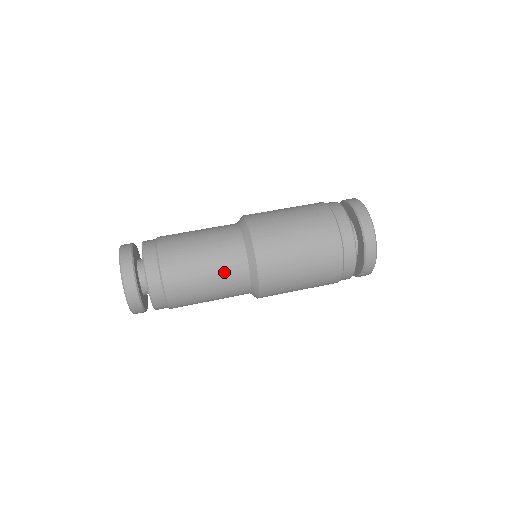
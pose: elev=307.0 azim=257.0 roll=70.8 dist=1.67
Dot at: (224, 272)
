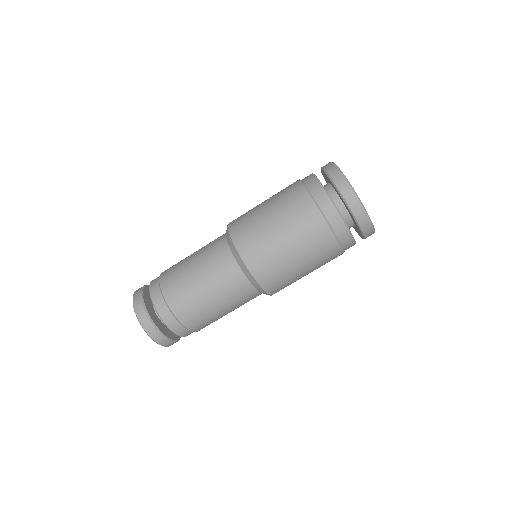
Dot at: occluded
